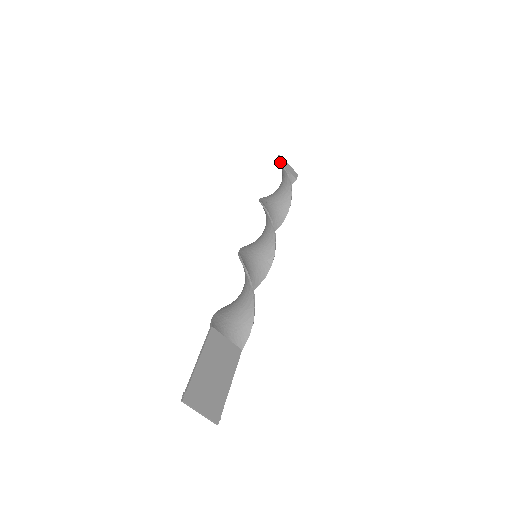
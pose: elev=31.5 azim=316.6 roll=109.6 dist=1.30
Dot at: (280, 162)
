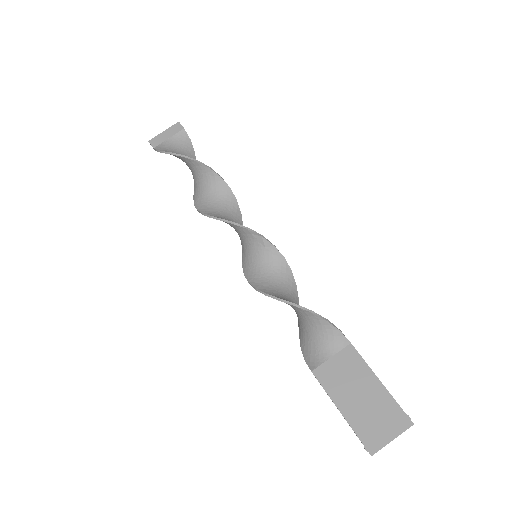
Dot at: (157, 151)
